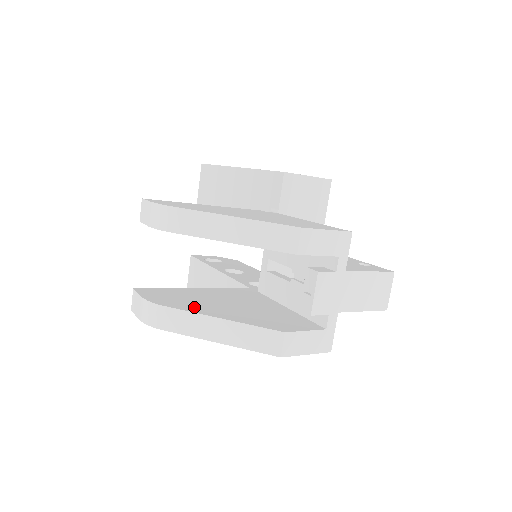
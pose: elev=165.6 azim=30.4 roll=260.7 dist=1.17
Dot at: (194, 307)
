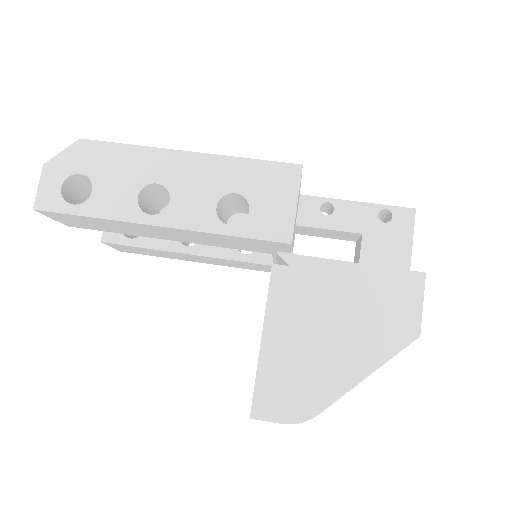
Dot at: occluded
